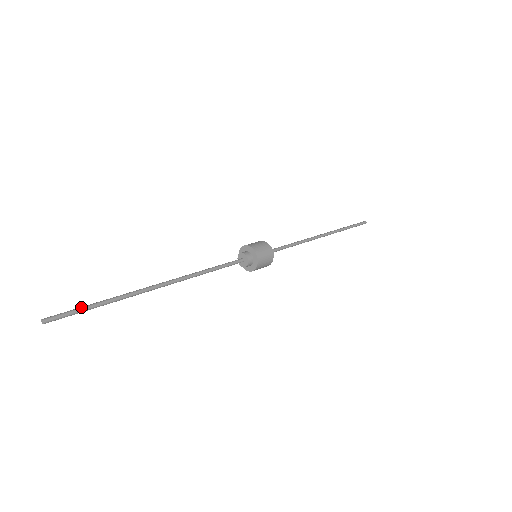
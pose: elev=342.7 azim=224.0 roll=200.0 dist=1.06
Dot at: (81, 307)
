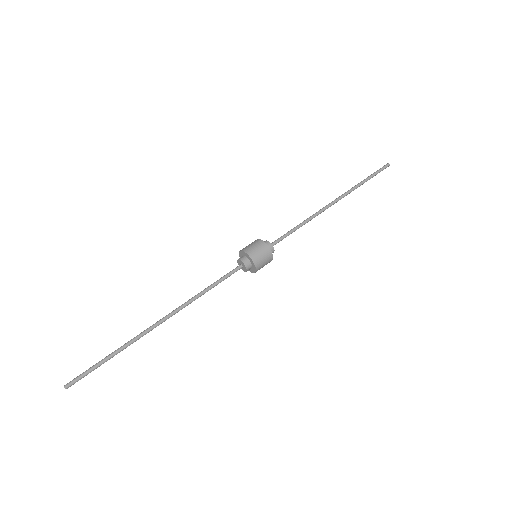
Dot at: (93, 365)
